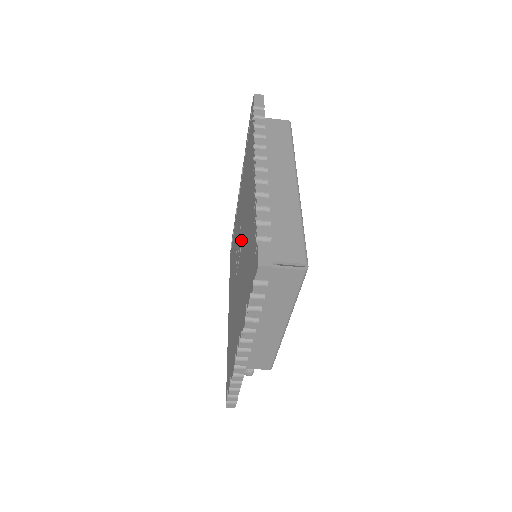
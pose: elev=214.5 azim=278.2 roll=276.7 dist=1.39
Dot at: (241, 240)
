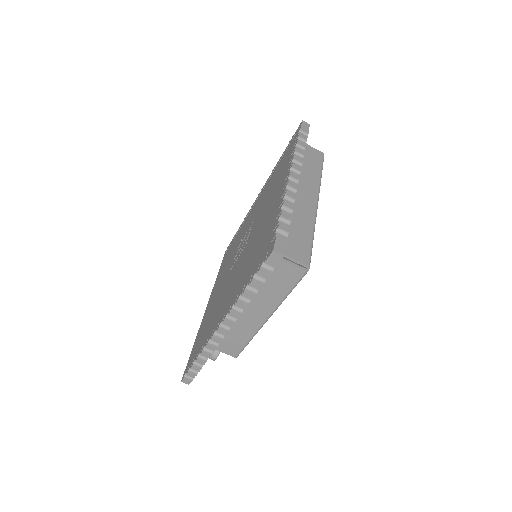
Dot at: (249, 237)
